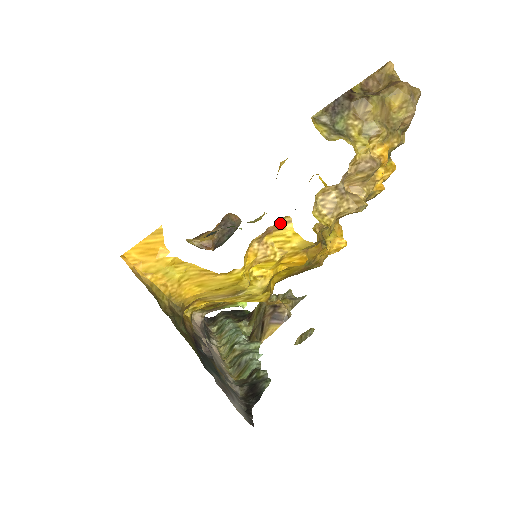
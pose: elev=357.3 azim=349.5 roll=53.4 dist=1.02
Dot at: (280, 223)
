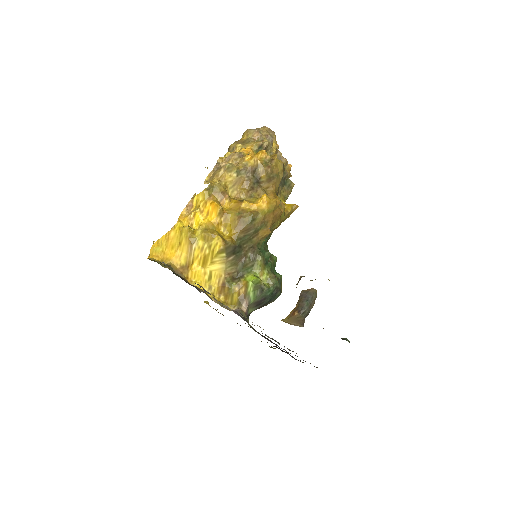
Dot at: (192, 198)
